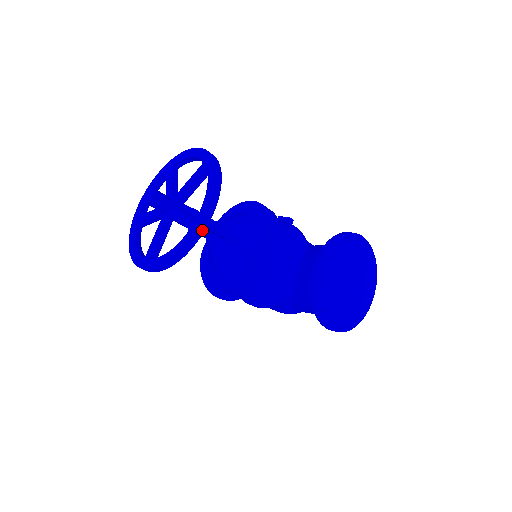
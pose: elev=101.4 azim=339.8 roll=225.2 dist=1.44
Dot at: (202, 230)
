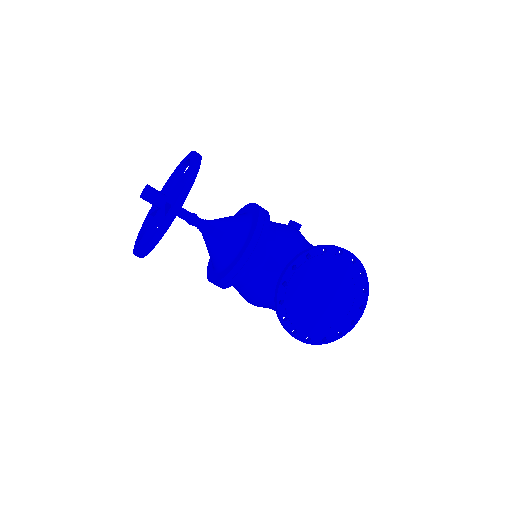
Dot at: (166, 227)
